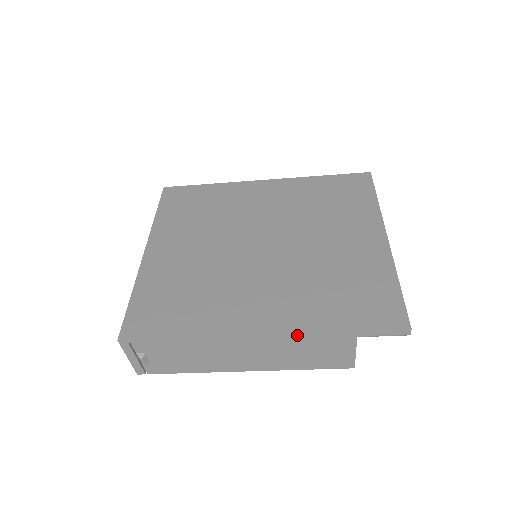
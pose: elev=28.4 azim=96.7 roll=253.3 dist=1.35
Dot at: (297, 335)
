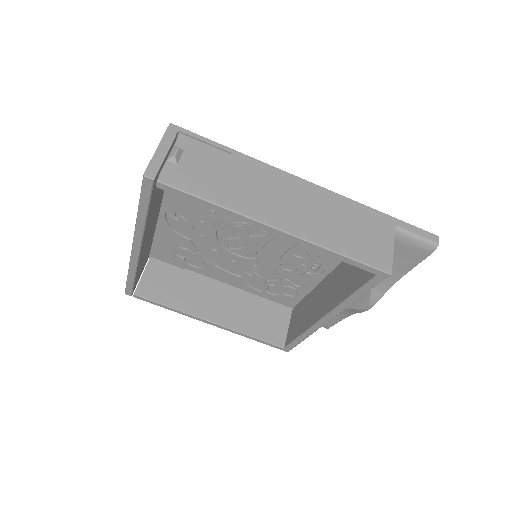
Dot at: (344, 199)
